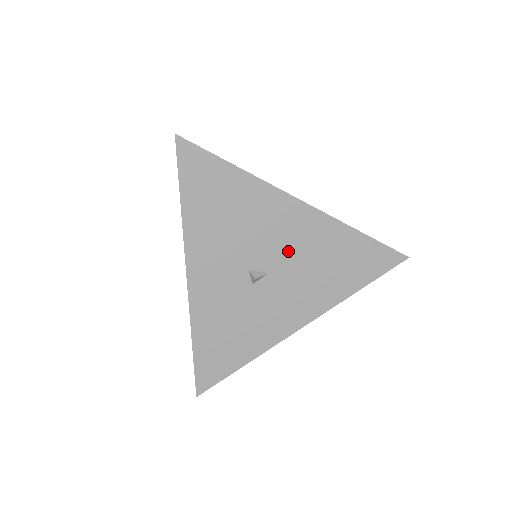
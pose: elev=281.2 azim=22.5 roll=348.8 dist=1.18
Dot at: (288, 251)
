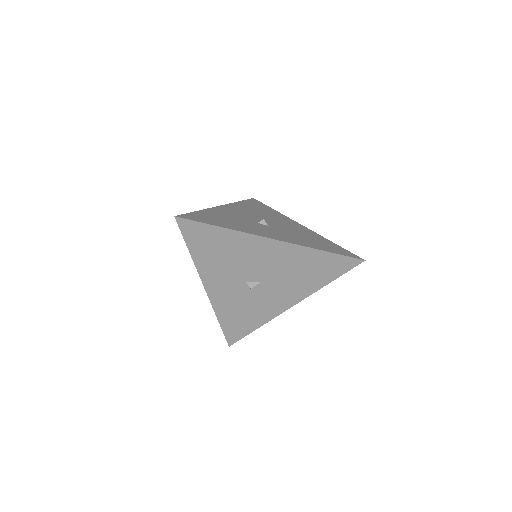
Dot at: (272, 269)
